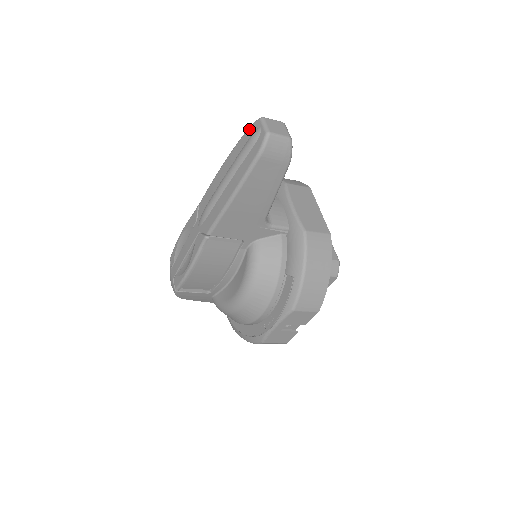
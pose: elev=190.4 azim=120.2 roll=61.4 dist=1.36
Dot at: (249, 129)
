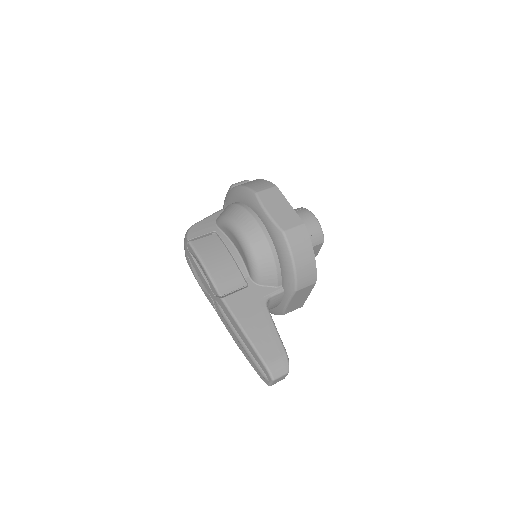
Dot at: (264, 369)
